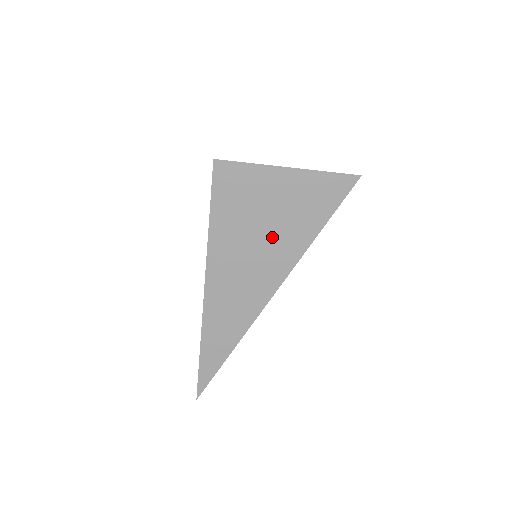
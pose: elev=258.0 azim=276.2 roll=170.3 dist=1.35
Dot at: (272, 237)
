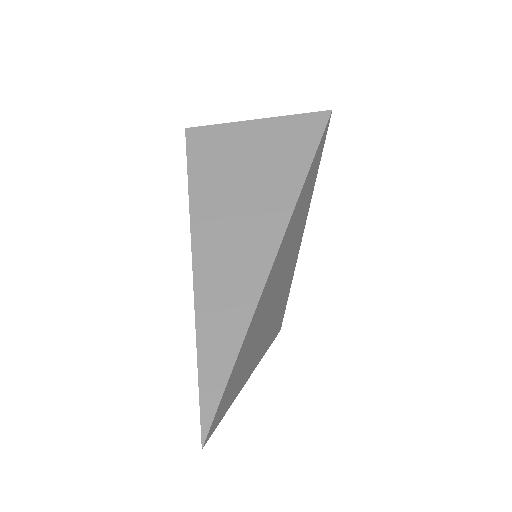
Dot at: (261, 180)
